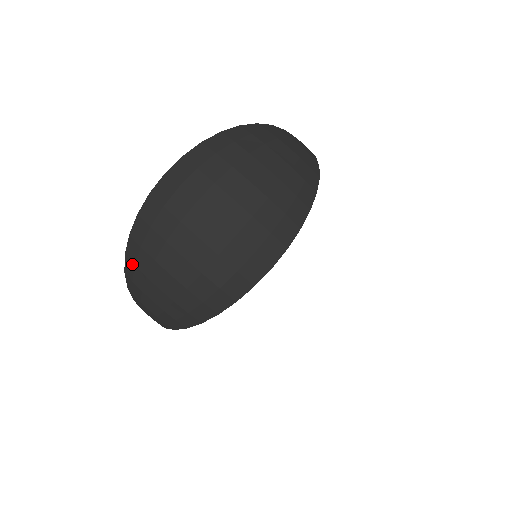
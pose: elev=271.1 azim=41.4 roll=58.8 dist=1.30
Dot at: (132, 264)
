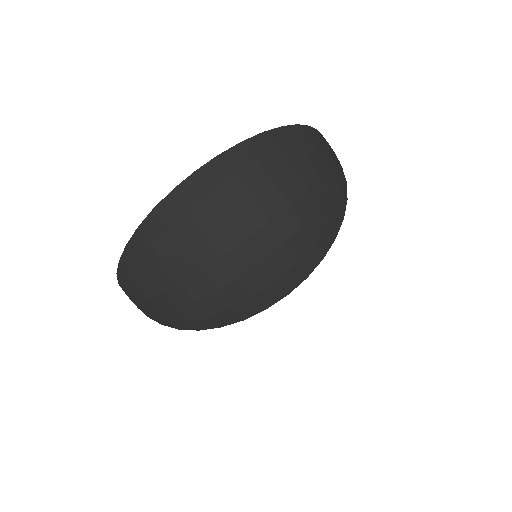
Dot at: (134, 259)
